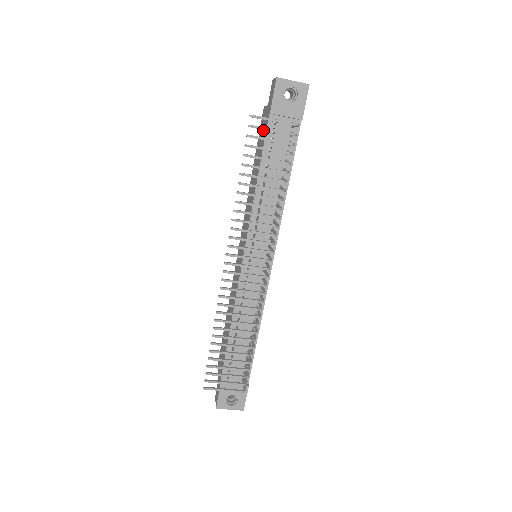
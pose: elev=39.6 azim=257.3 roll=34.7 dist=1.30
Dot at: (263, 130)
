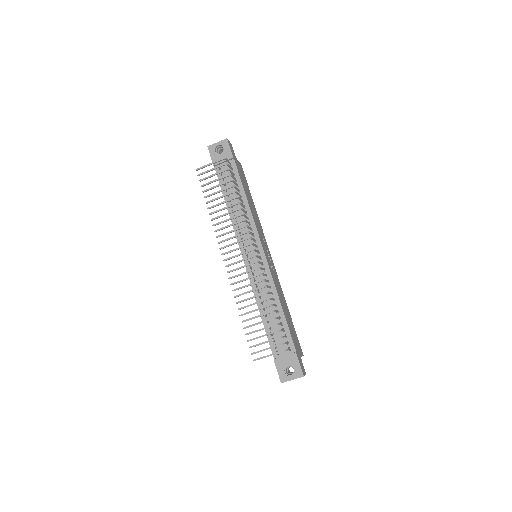
Dot at: occluded
